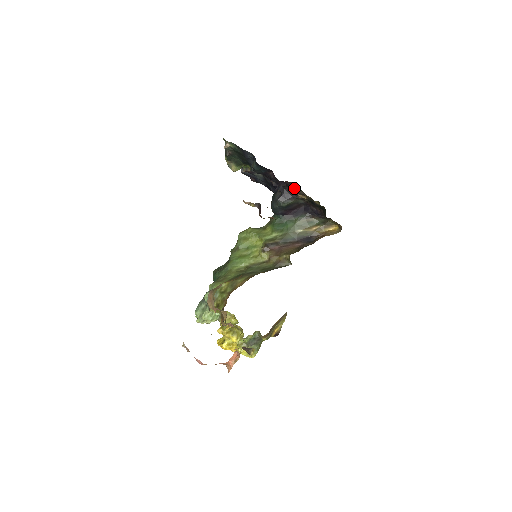
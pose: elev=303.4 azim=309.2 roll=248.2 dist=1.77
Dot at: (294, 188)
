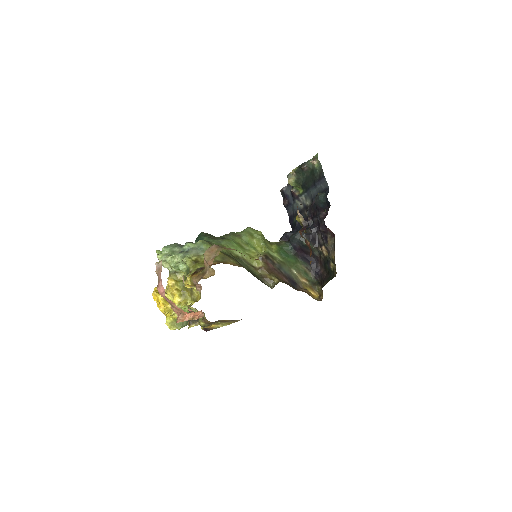
Dot at: (328, 239)
